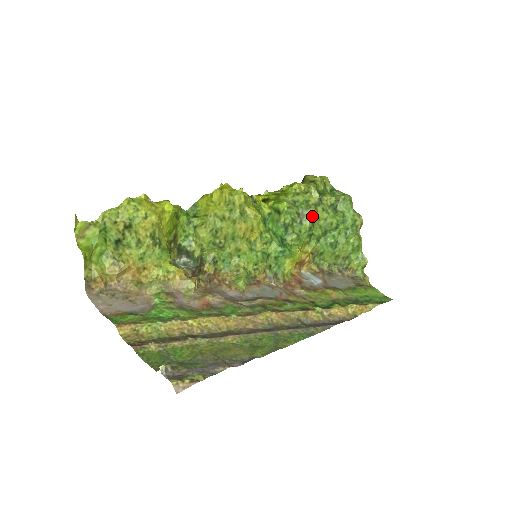
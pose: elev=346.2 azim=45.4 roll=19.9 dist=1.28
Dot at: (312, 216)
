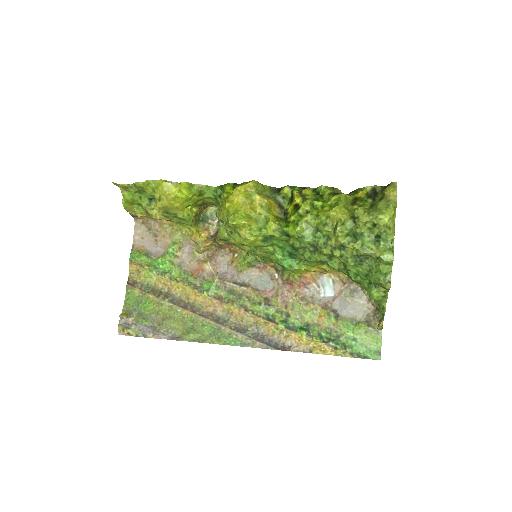
Dot at: (326, 255)
